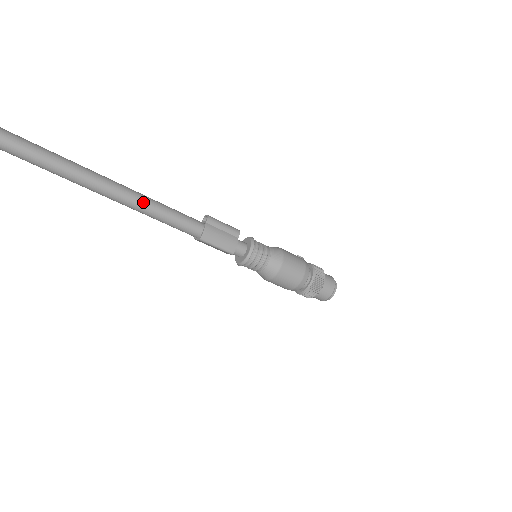
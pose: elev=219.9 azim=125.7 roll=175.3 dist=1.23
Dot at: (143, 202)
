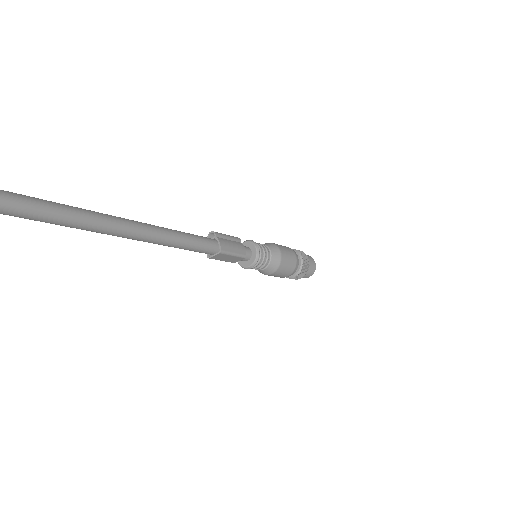
Dot at: (168, 232)
